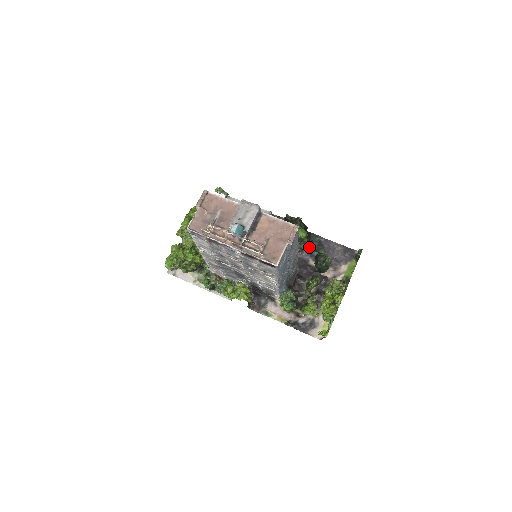
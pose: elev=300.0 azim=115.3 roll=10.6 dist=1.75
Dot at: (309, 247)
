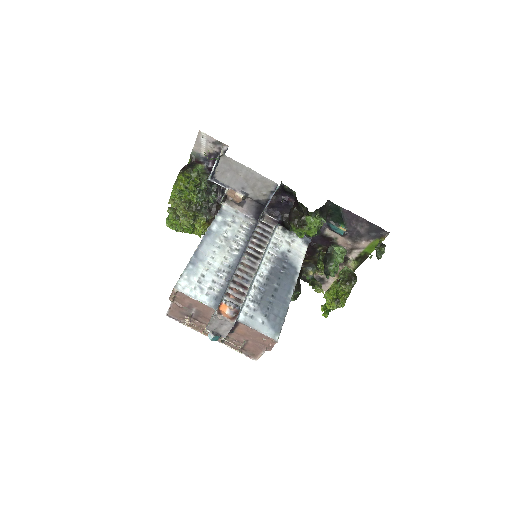
Dot at: (327, 216)
